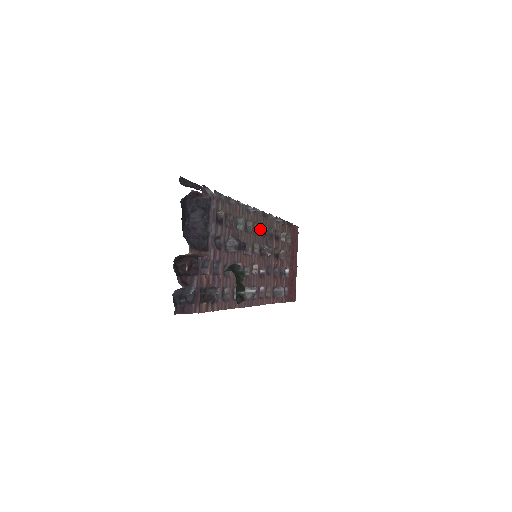
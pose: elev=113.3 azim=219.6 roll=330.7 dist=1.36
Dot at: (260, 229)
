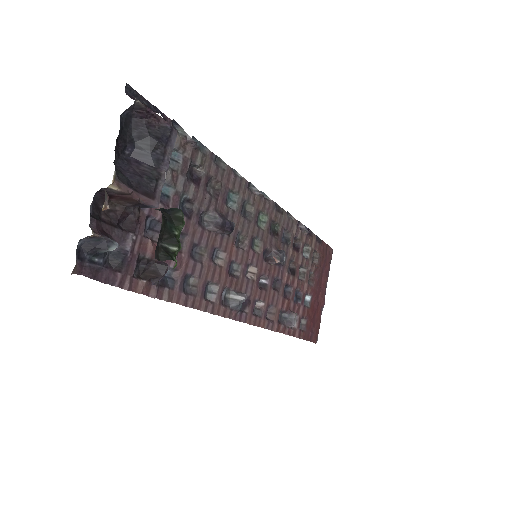
Dot at: (268, 223)
